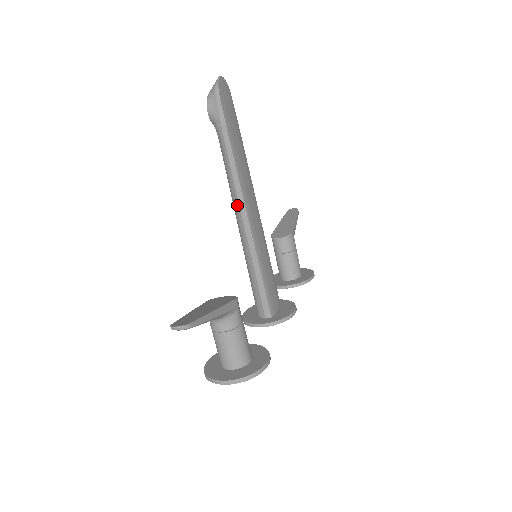
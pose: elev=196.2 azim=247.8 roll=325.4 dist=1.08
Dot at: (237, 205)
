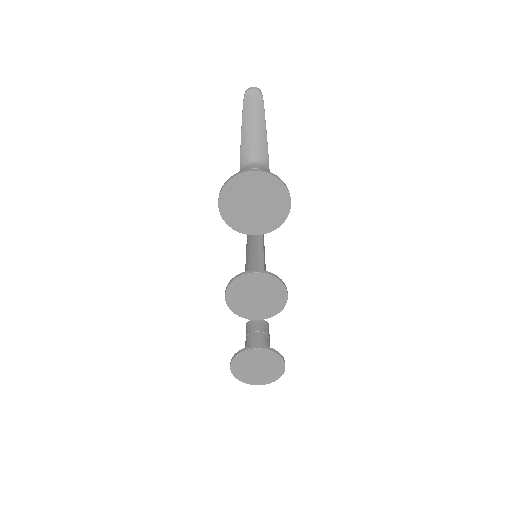
Dot at: occluded
